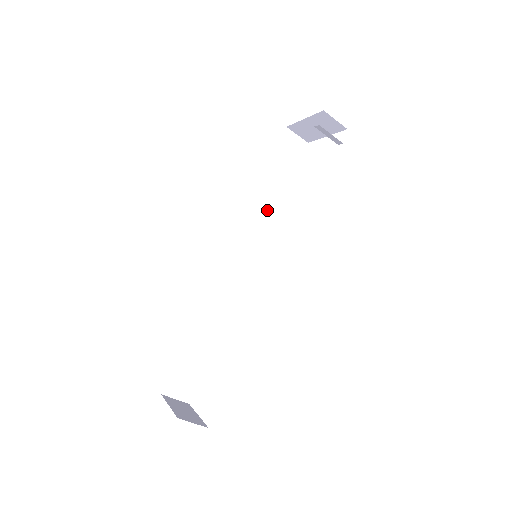
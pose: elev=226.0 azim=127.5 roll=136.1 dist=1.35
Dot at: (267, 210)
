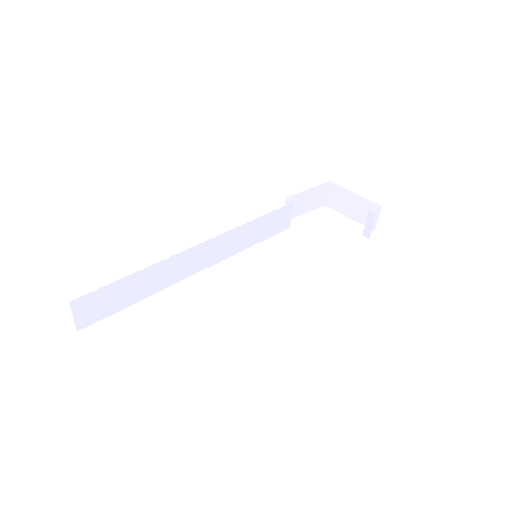
Dot at: (275, 225)
